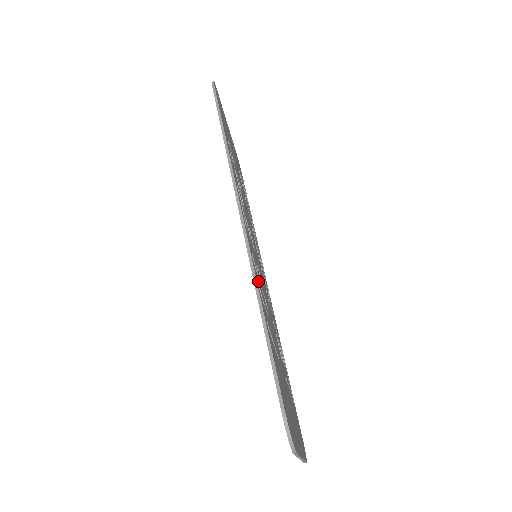
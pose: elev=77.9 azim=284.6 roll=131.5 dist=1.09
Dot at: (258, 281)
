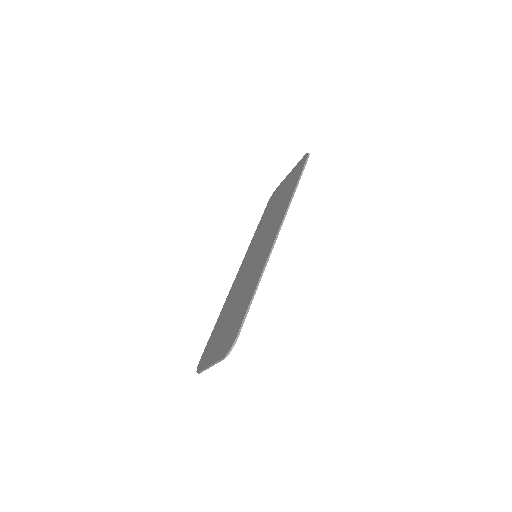
Dot at: occluded
